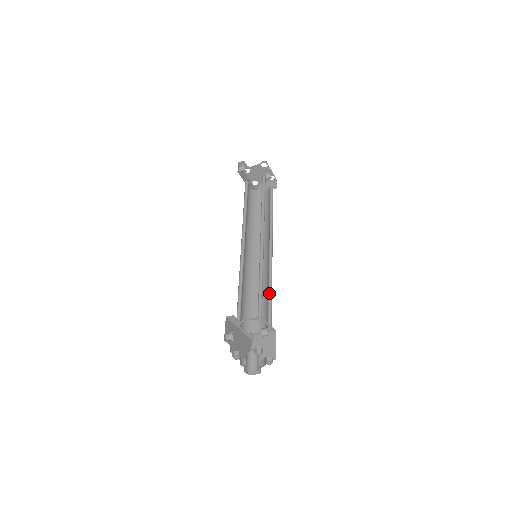
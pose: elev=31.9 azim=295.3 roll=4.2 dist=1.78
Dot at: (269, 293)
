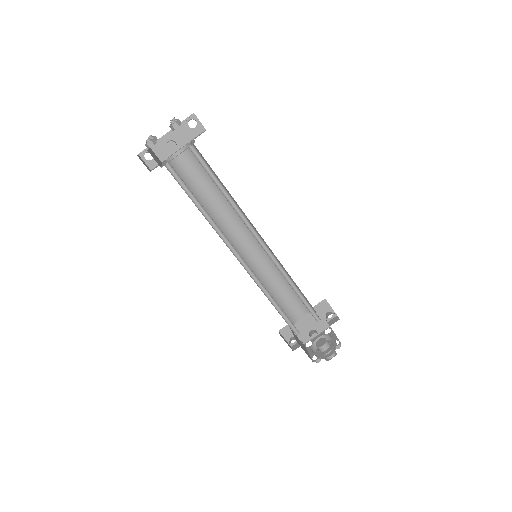
Dot at: (296, 287)
